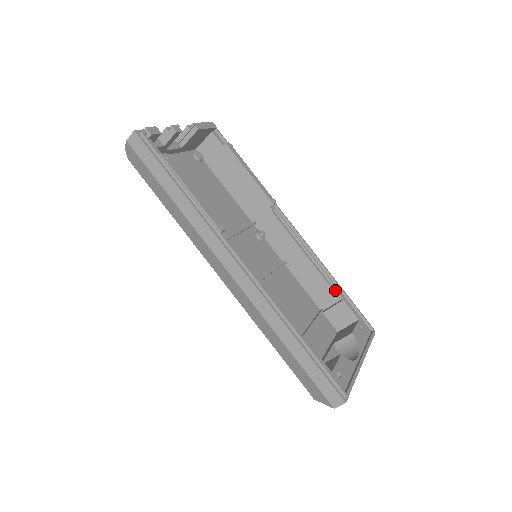
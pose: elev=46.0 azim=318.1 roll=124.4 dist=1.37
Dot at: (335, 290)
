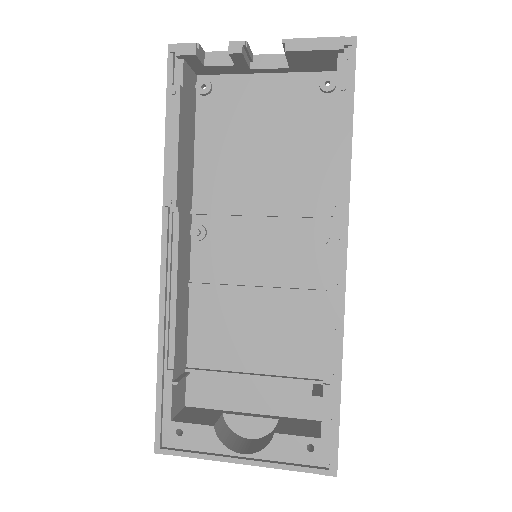
Dot at: (329, 379)
